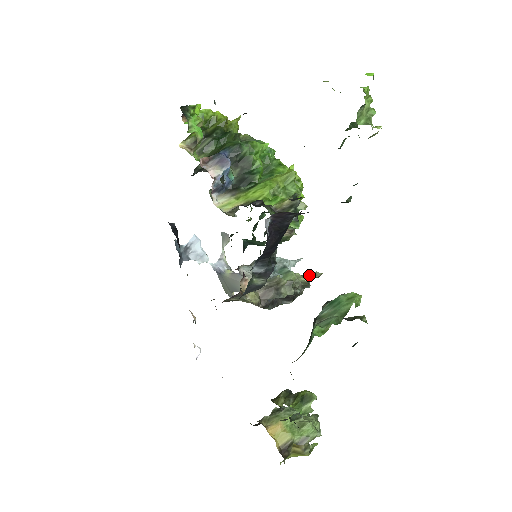
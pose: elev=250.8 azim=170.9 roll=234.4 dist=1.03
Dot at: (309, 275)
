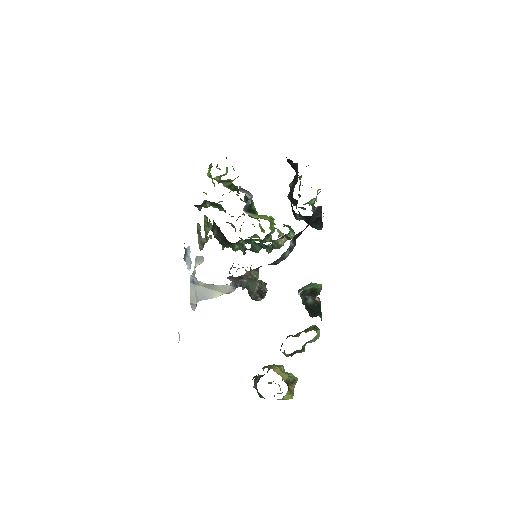
Dot at: occluded
